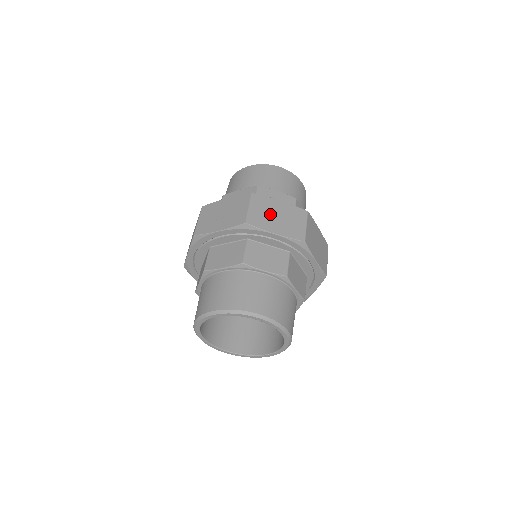
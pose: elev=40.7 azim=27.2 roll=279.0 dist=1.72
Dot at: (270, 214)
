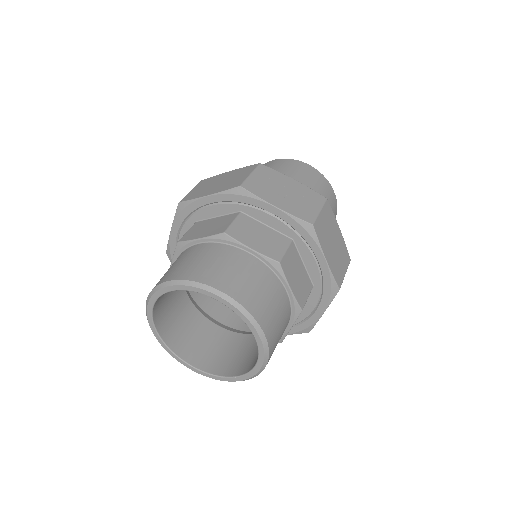
Dot at: (330, 235)
